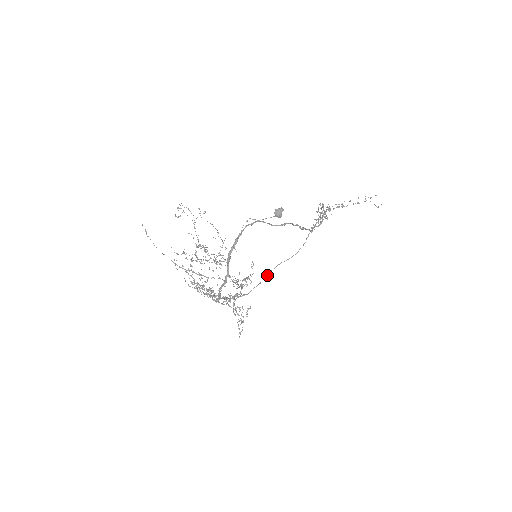
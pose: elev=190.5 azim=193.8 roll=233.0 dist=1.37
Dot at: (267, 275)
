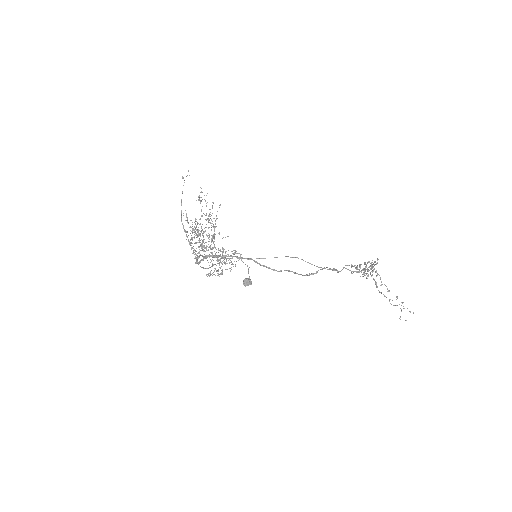
Dot at: occluded
